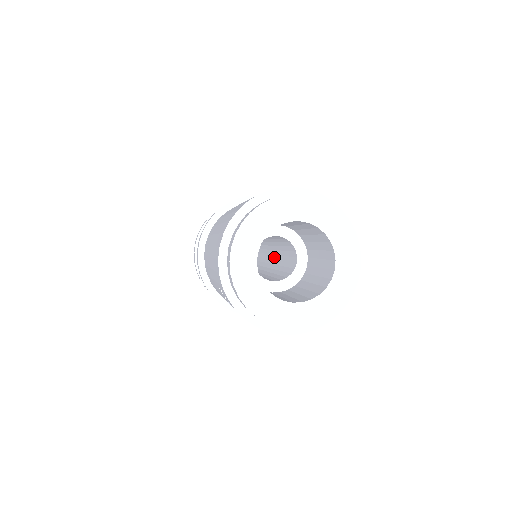
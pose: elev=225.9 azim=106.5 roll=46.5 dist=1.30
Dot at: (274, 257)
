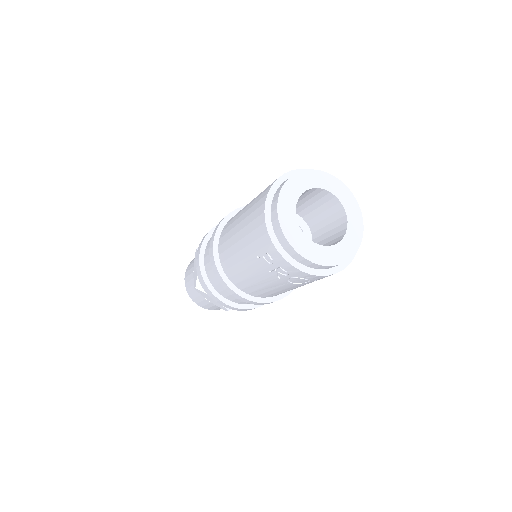
Dot at: occluded
